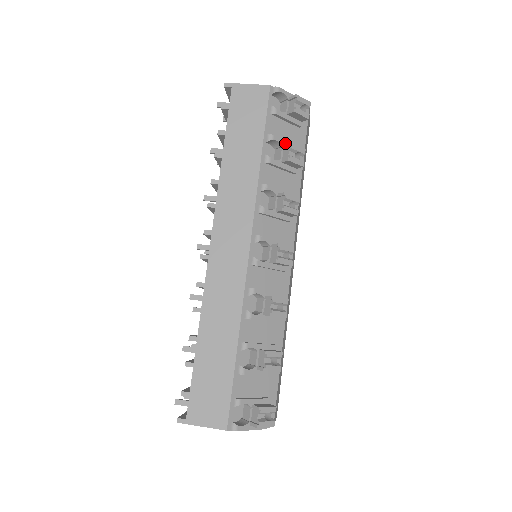
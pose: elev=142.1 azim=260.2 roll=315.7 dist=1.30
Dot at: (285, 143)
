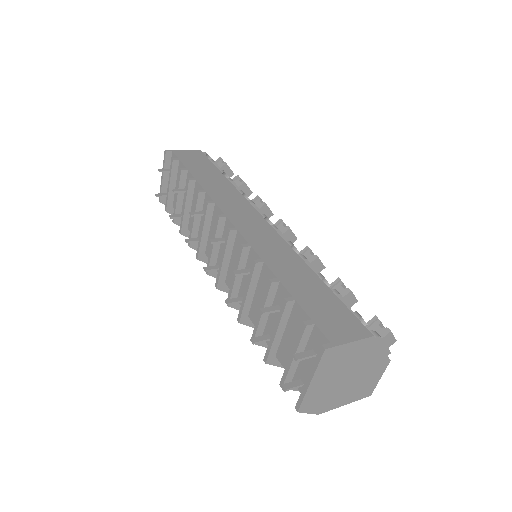
Dot at: occluded
